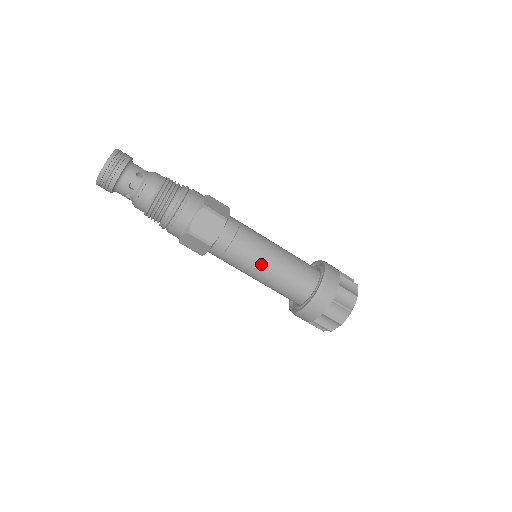
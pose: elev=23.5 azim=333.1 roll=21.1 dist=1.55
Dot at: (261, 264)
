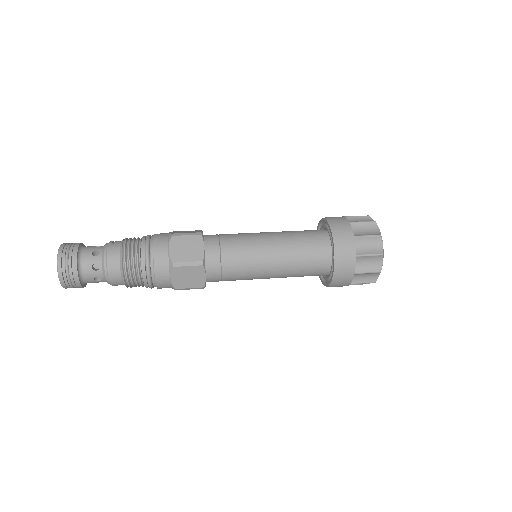
Dot at: (263, 274)
